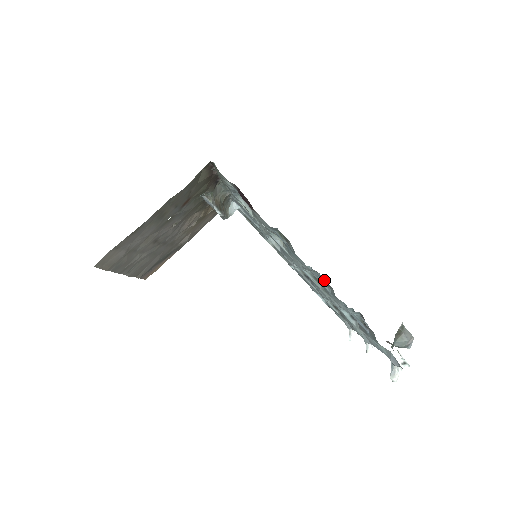
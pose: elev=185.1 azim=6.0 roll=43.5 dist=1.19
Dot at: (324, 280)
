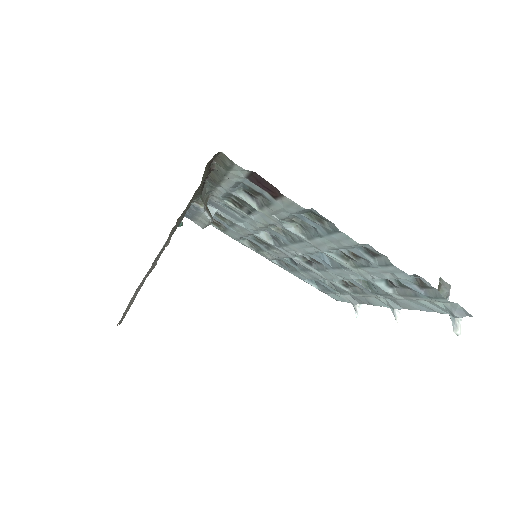
Dot at: (375, 250)
